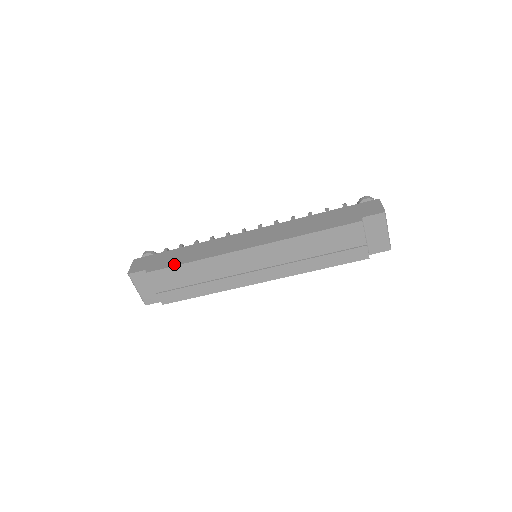
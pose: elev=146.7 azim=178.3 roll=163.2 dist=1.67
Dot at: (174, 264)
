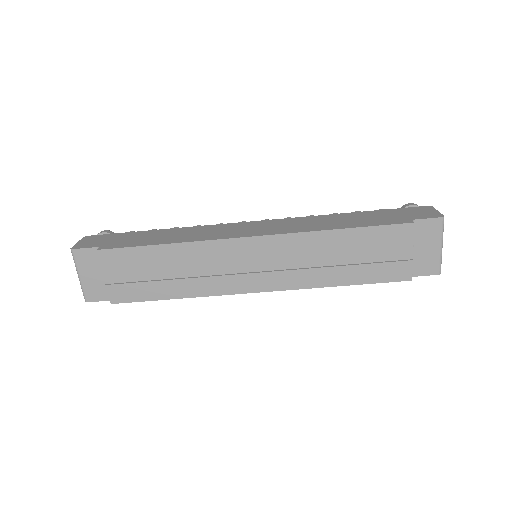
Dot at: (141, 244)
